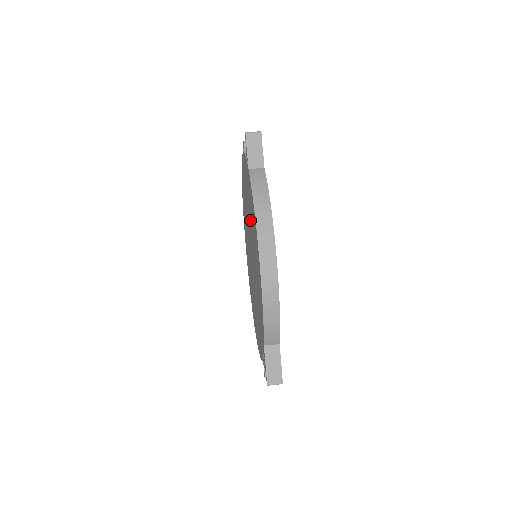
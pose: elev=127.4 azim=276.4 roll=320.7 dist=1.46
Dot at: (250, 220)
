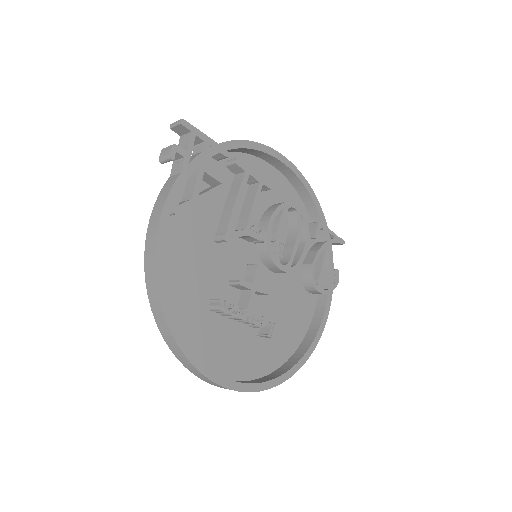
Dot at: occluded
